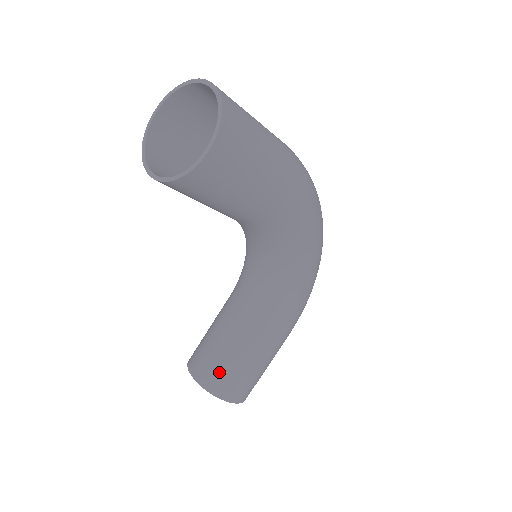
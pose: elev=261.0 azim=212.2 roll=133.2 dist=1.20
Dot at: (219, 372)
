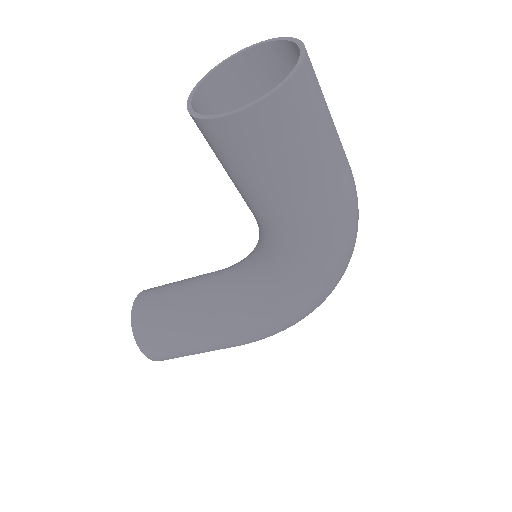
Dot at: (152, 319)
